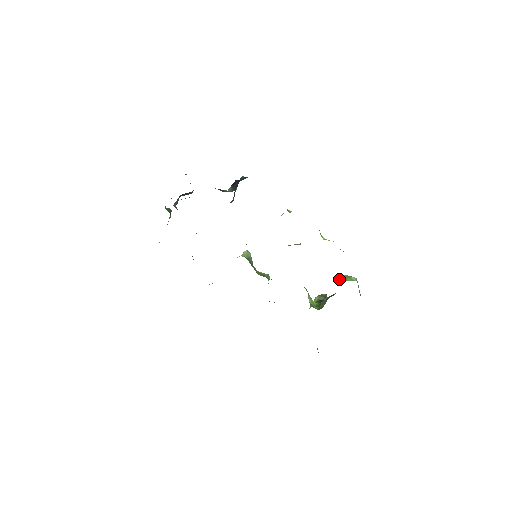
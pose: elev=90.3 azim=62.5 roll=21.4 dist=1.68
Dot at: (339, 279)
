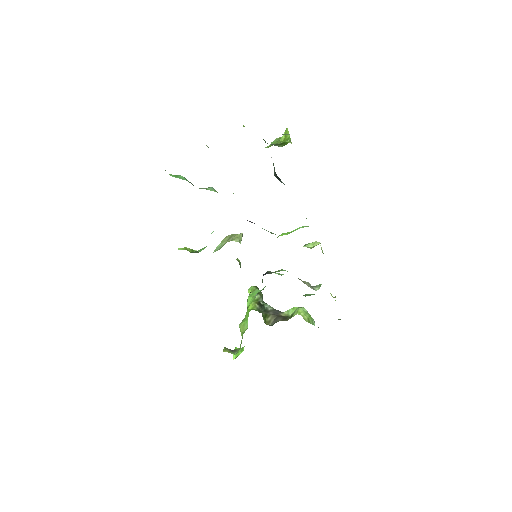
Dot at: (304, 316)
